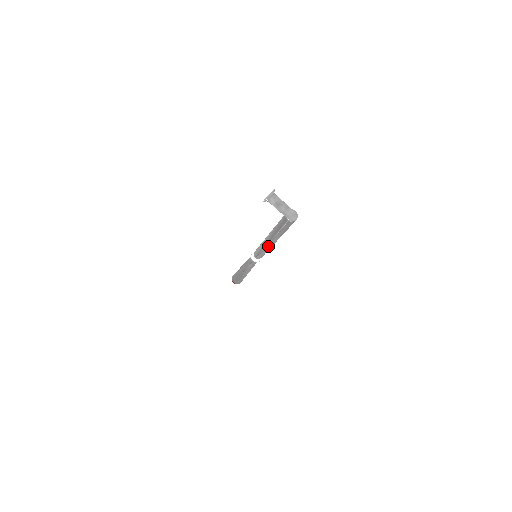
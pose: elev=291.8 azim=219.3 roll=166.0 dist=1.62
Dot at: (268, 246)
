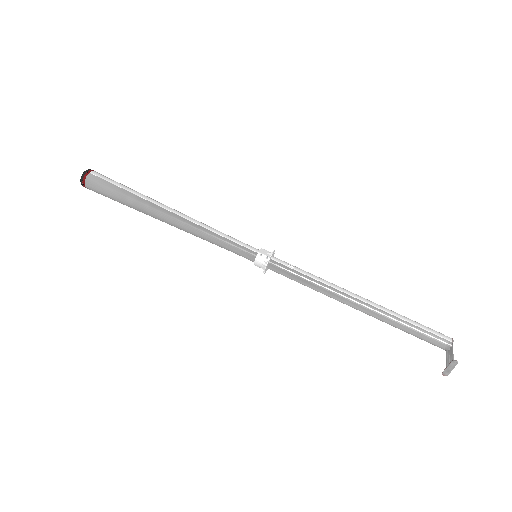
Dot at: occluded
